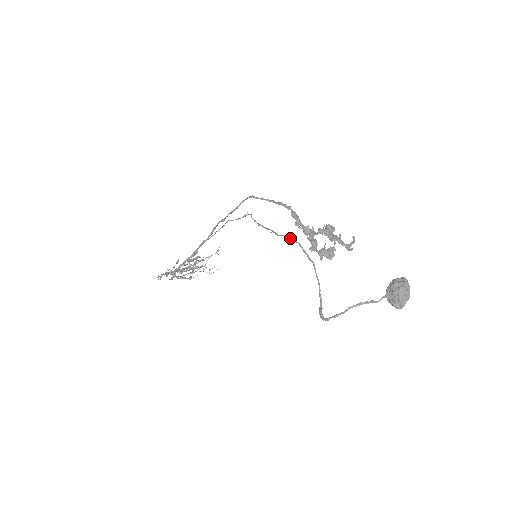
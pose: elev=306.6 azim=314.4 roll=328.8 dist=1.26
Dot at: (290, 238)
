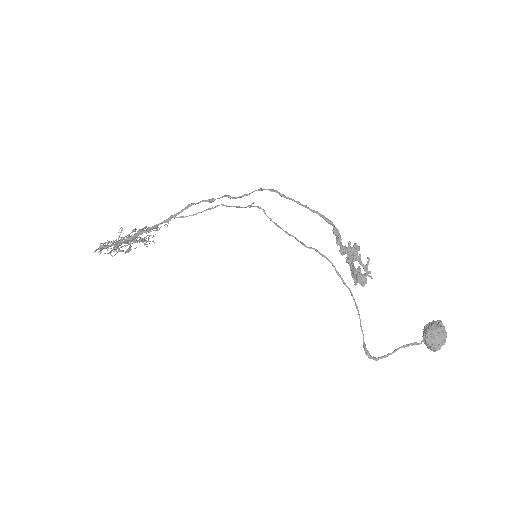
Dot at: (322, 254)
